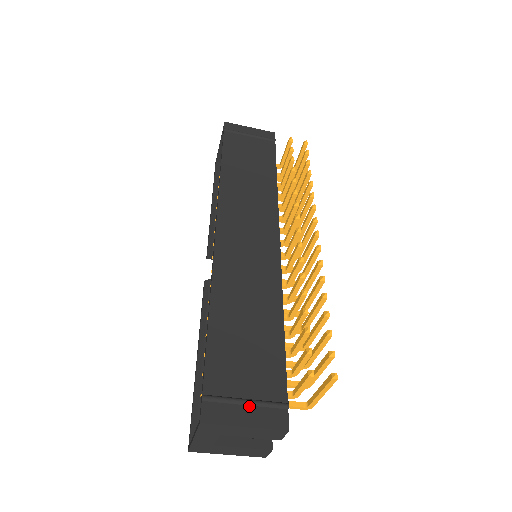
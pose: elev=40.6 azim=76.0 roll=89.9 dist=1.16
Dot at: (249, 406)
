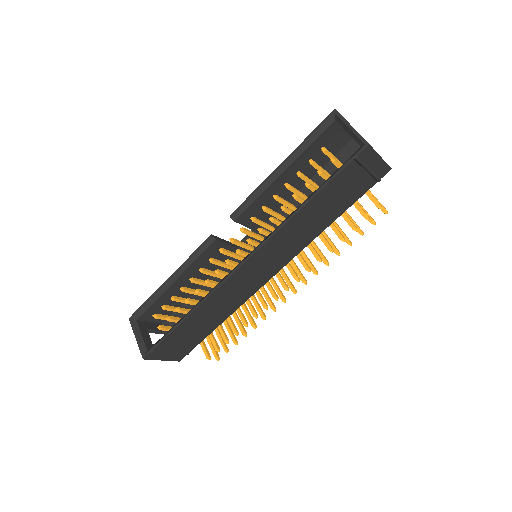
Dot at: (171, 354)
